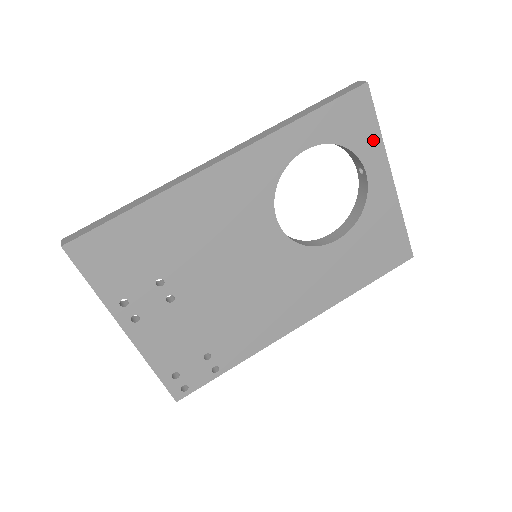
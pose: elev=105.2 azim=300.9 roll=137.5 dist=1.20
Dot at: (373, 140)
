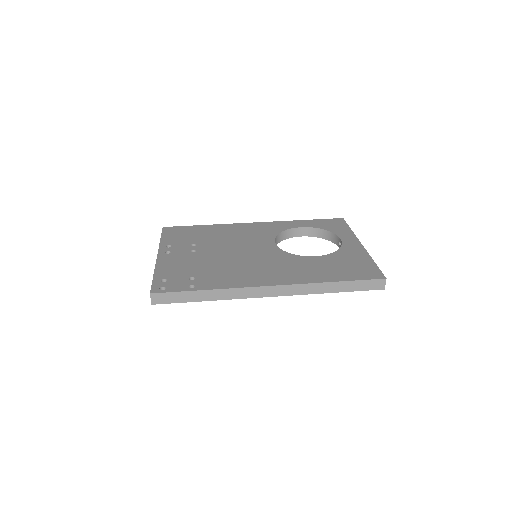
Dot at: (346, 231)
